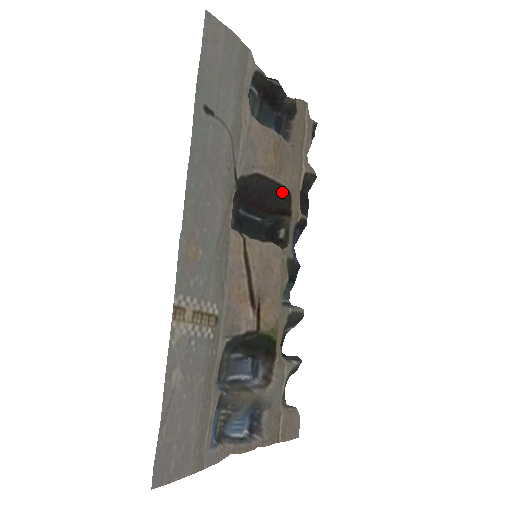
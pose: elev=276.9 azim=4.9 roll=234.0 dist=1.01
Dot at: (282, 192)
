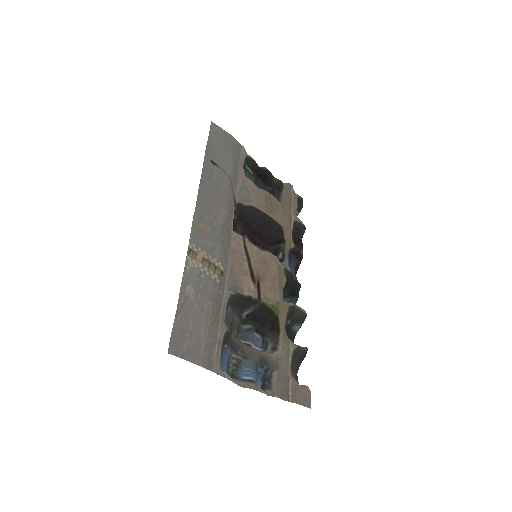
Dot at: (275, 225)
